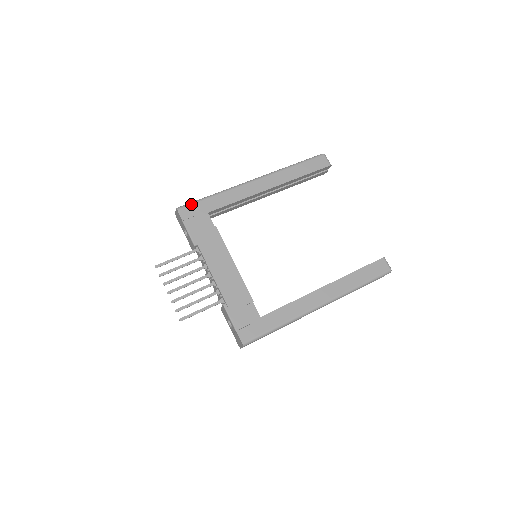
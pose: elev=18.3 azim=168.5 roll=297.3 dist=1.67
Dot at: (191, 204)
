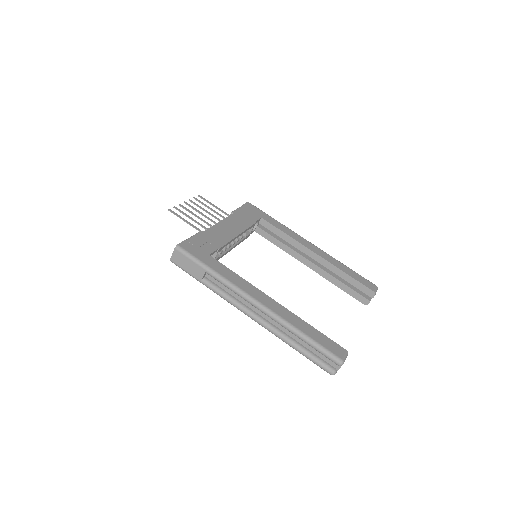
Dot at: occluded
